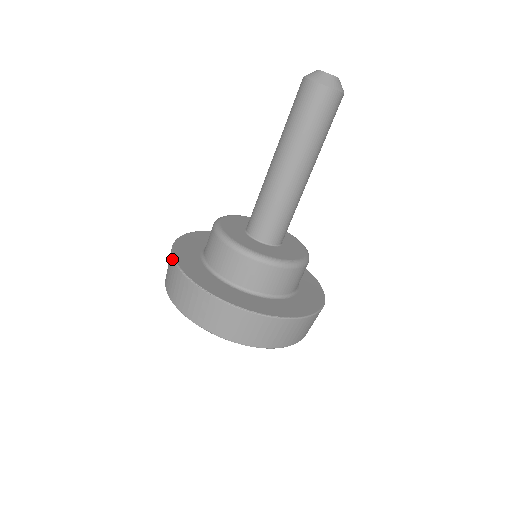
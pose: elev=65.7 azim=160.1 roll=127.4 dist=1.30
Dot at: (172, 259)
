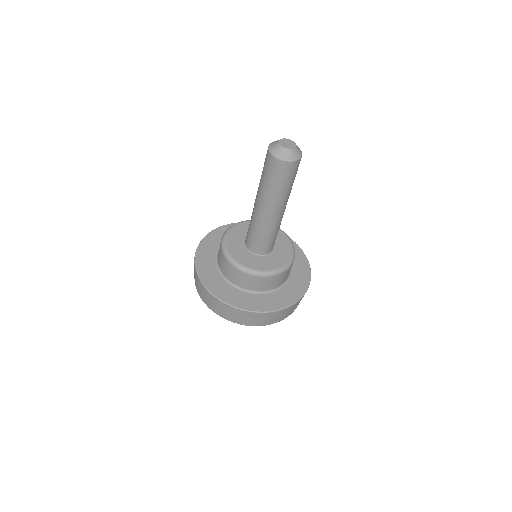
Dot at: (198, 279)
